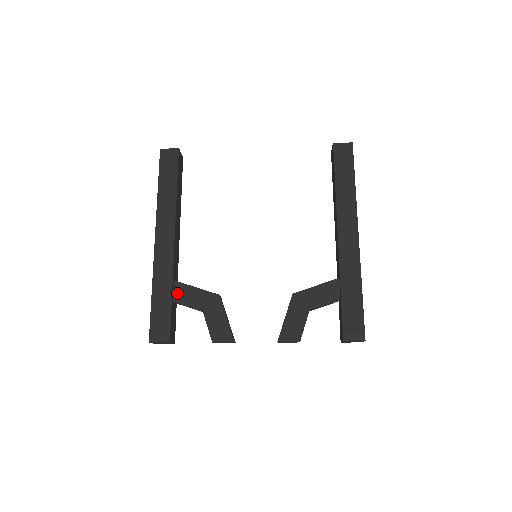
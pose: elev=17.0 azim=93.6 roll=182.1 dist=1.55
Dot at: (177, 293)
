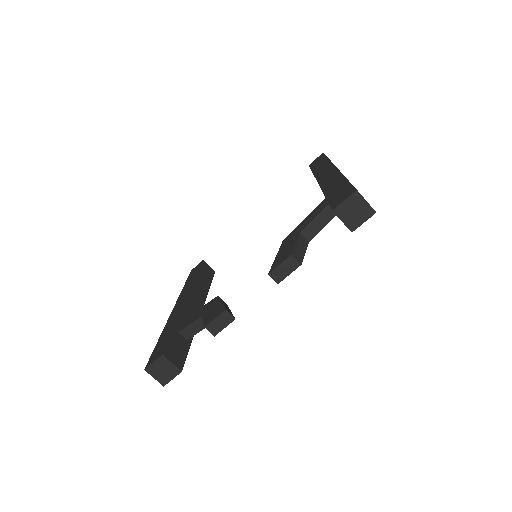
Dot at: (183, 325)
